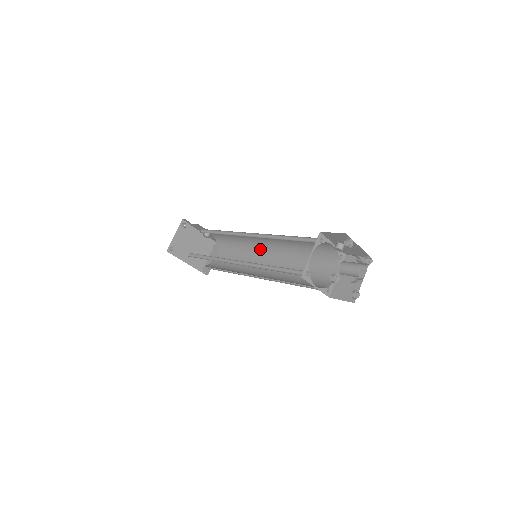
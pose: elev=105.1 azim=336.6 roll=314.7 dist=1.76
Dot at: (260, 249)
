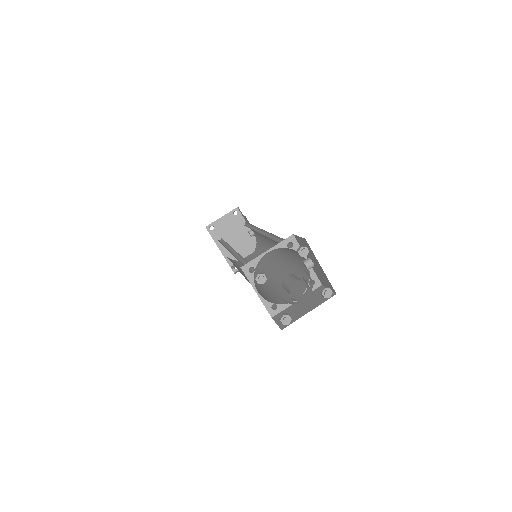
Dot at: (273, 258)
